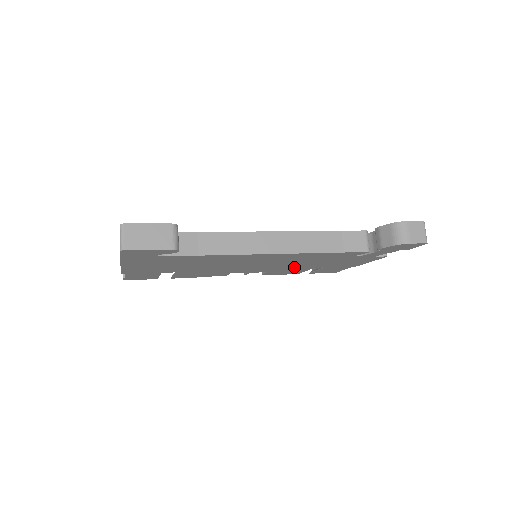
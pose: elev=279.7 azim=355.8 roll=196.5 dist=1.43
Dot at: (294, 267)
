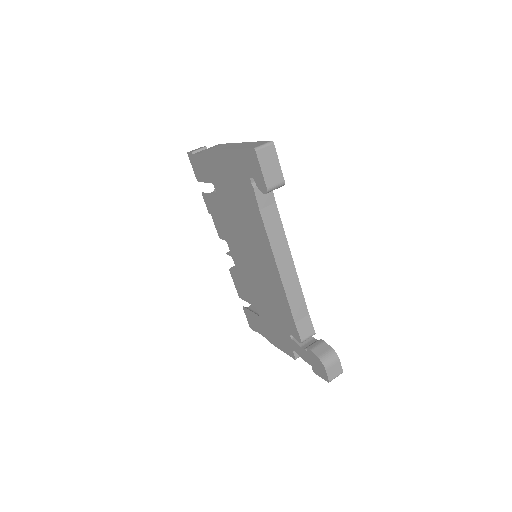
Dot at: (253, 291)
